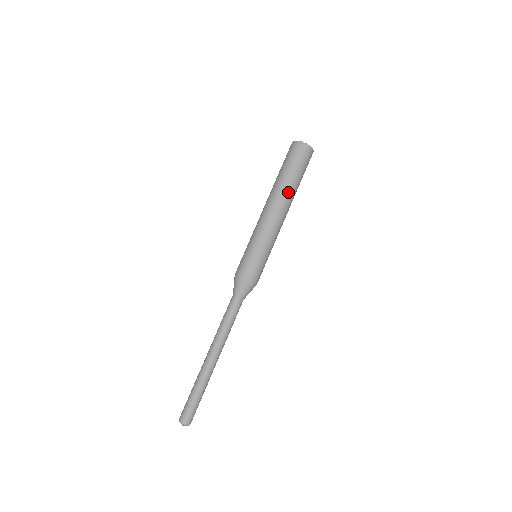
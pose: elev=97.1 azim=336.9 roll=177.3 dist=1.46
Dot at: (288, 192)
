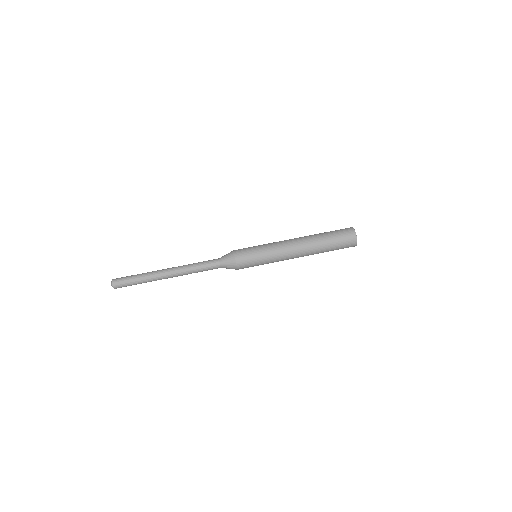
Dot at: (313, 242)
